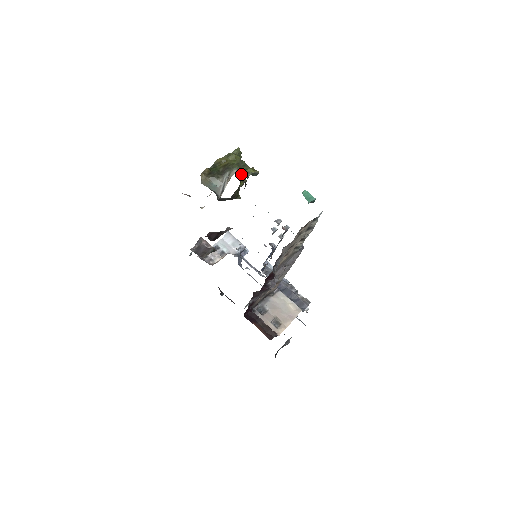
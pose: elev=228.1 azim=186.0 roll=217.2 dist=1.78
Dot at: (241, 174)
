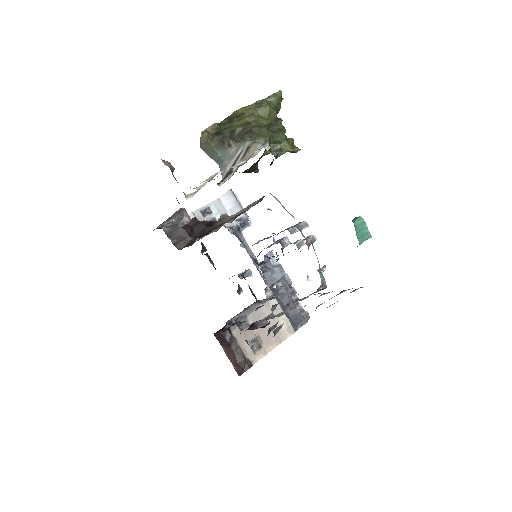
Dot at: (269, 149)
